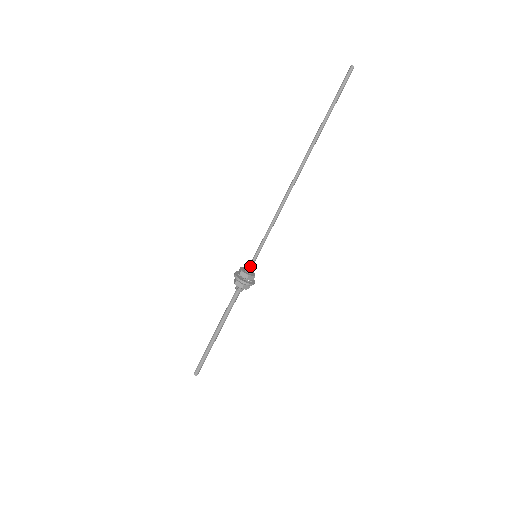
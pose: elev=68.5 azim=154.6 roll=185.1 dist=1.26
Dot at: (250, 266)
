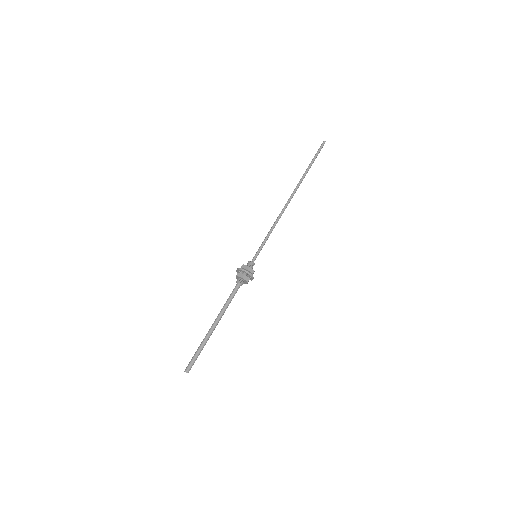
Dot at: (249, 262)
